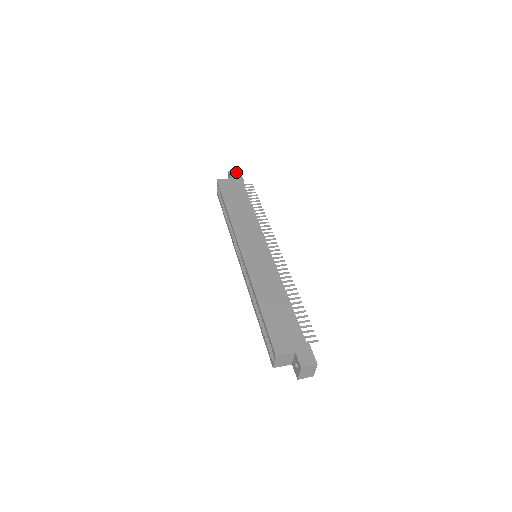
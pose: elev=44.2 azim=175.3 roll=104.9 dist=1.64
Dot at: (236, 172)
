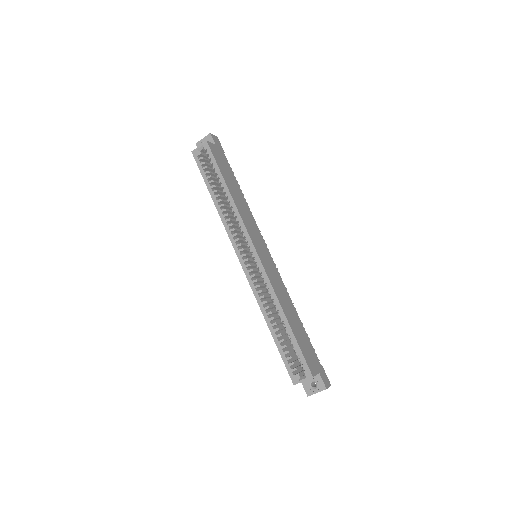
Dot at: (216, 138)
